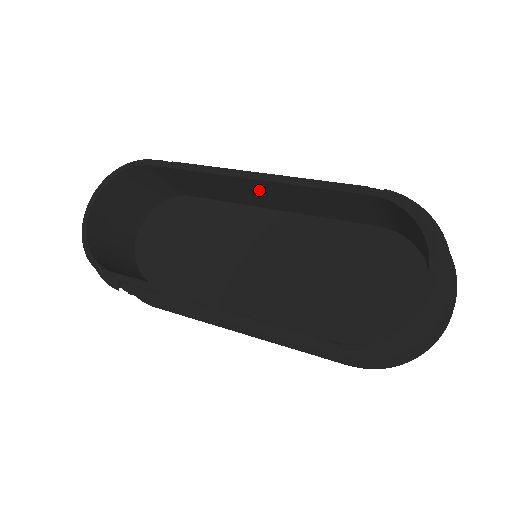
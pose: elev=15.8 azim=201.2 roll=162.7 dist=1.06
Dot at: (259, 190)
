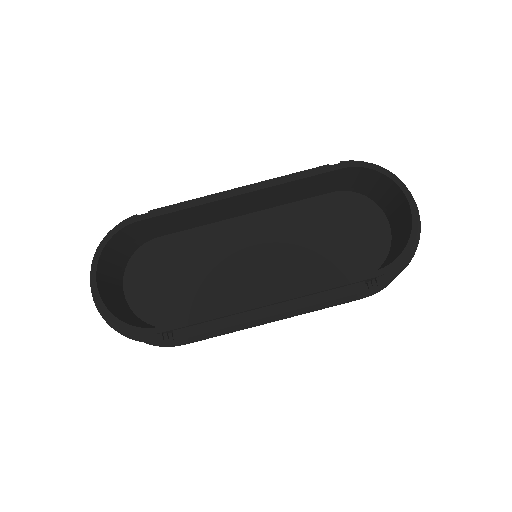
Dot at: (242, 202)
